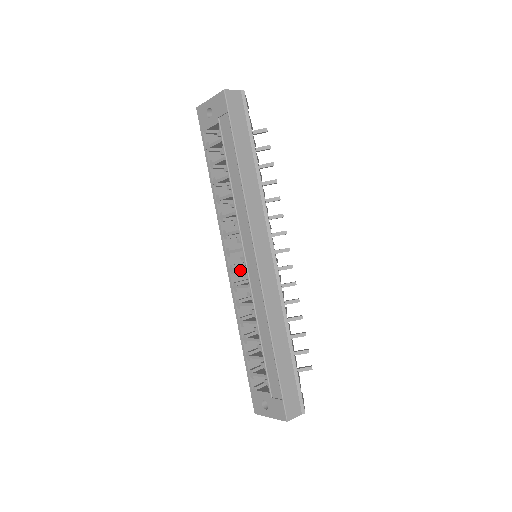
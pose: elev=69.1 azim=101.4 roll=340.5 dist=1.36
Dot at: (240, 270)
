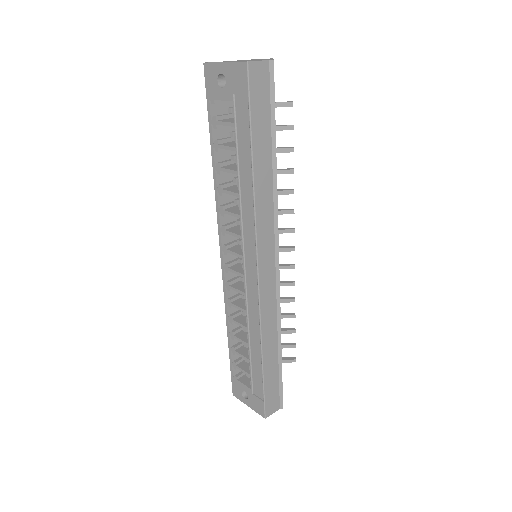
Dot at: occluded
